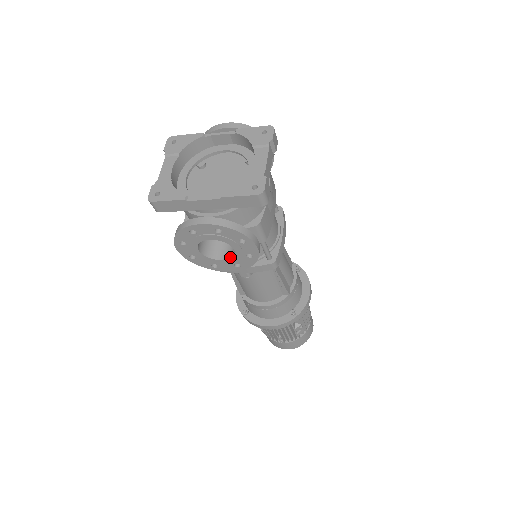
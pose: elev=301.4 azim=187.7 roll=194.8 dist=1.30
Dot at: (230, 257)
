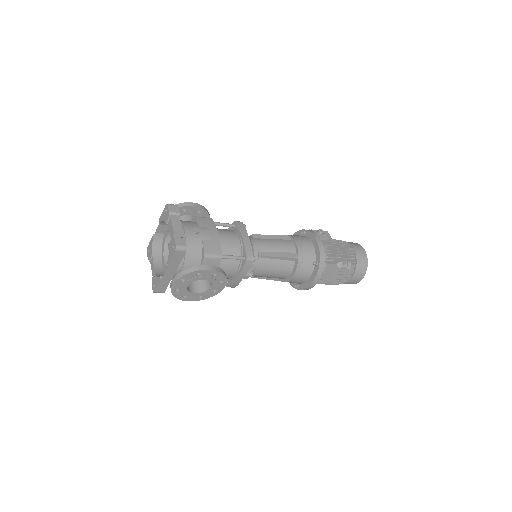
Dot at: (211, 283)
